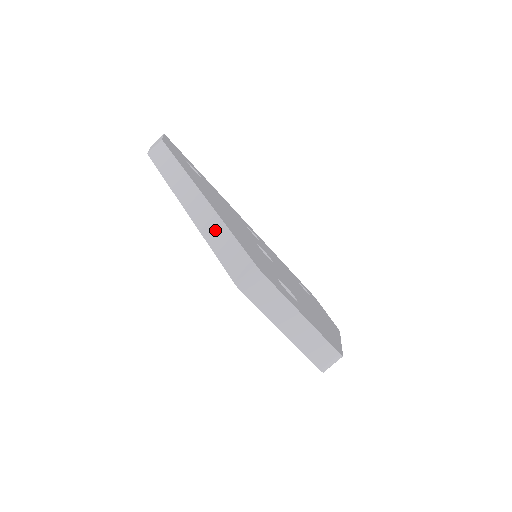
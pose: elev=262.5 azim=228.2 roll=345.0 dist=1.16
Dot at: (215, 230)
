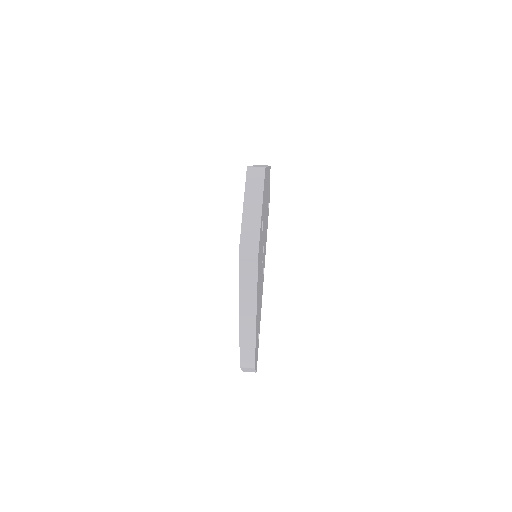
Dot at: occluded
